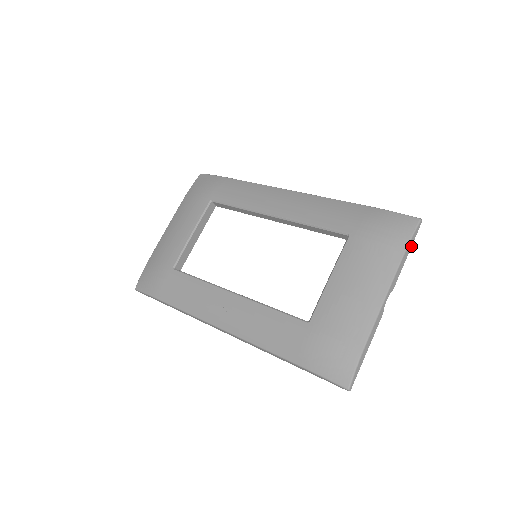
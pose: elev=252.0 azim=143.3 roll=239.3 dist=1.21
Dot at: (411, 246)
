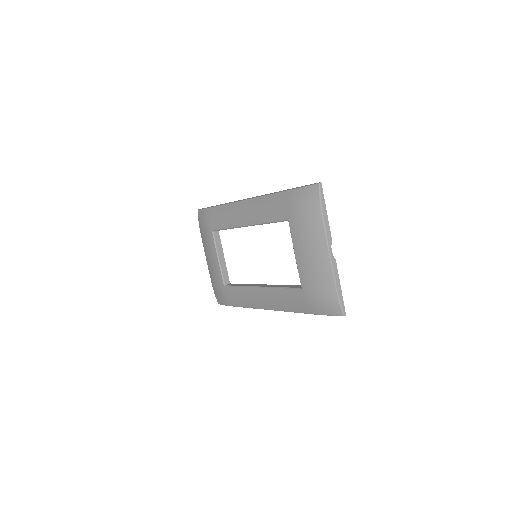
Dot at: (325, 205)
